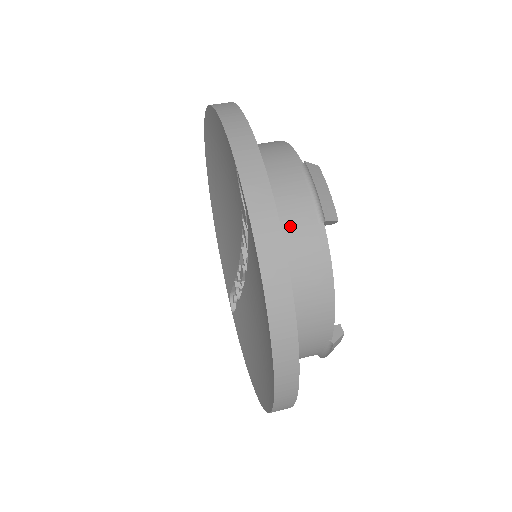
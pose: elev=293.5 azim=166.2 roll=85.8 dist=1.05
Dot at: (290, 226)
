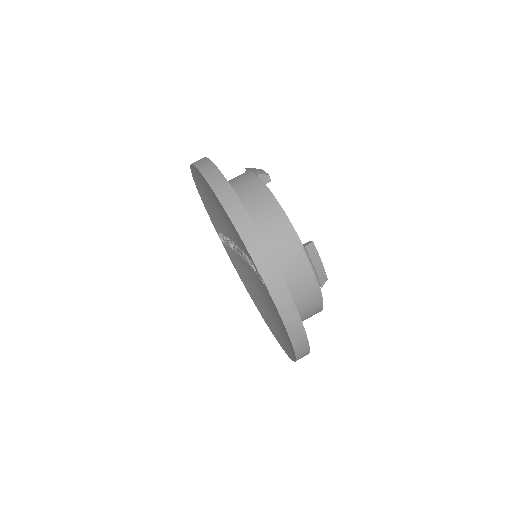
Dot at: (299, 295)
